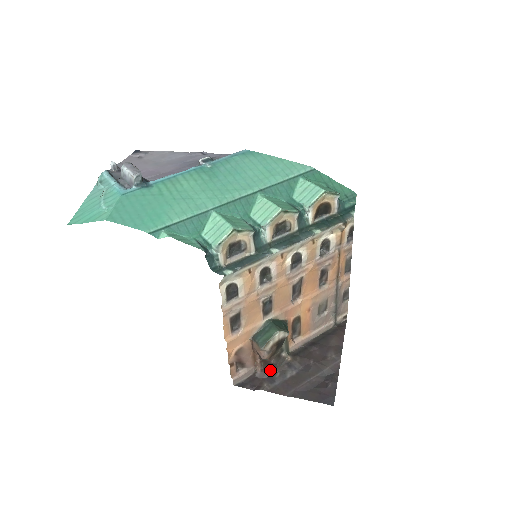
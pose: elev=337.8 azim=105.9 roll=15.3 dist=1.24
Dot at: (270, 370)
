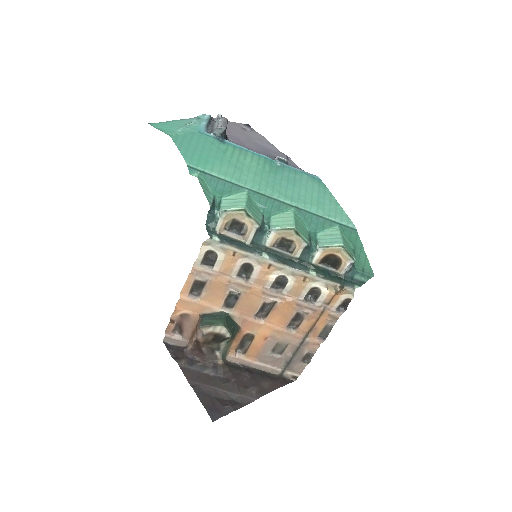
Dot at: (197, 355)
